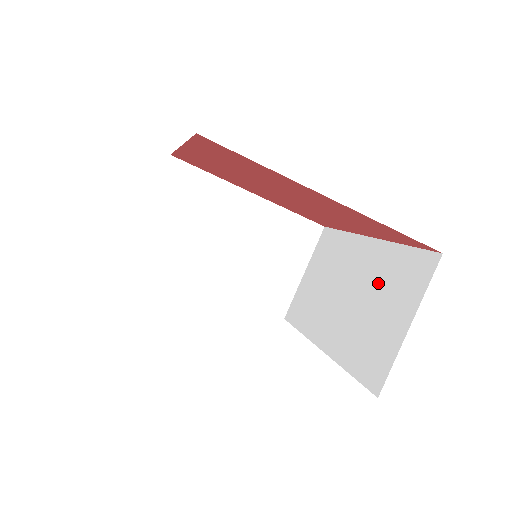
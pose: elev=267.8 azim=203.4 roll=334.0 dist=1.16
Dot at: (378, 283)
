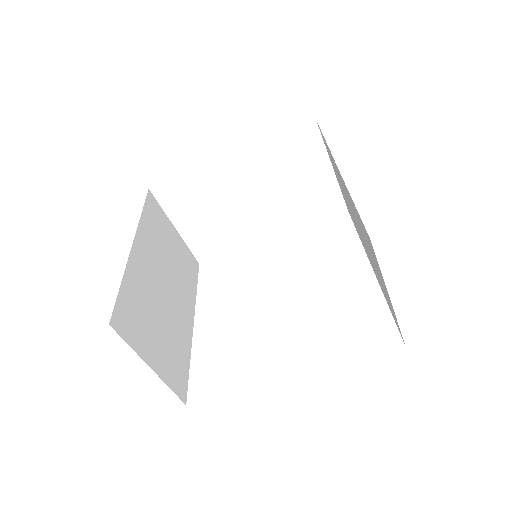
Dot at: (362, 231)
